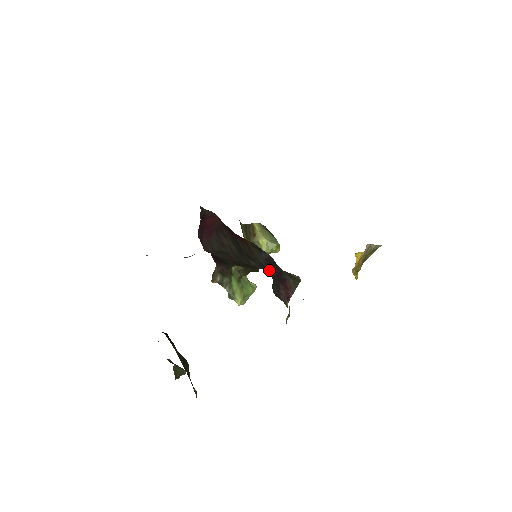
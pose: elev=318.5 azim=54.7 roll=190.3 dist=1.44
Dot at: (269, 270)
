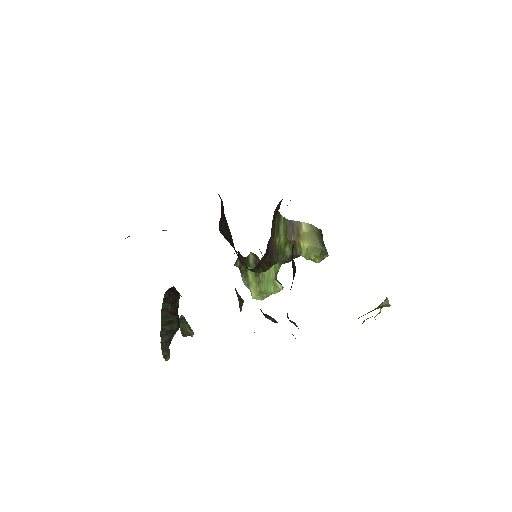
Dot at: occluded
